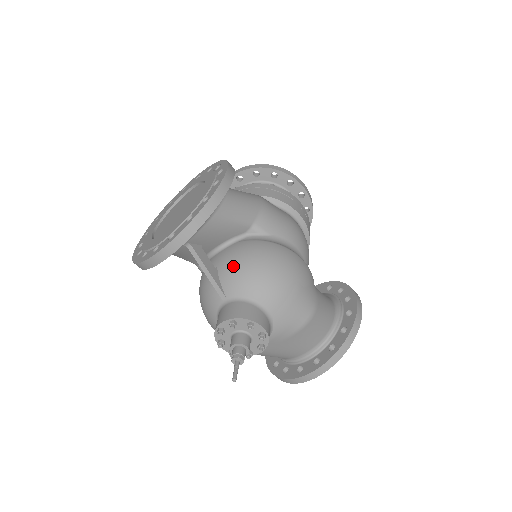
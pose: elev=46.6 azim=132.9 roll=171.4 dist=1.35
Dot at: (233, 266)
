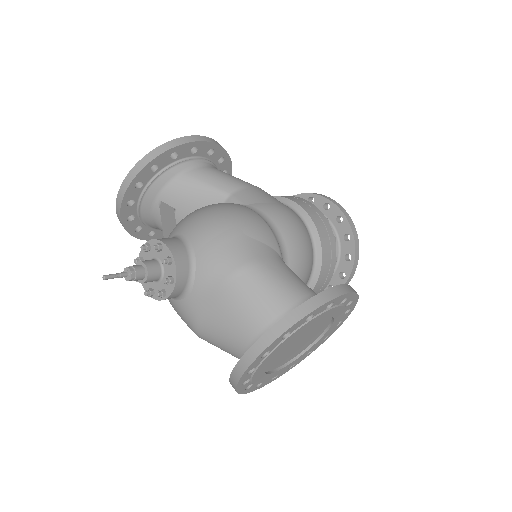
Dot at: (186, 216)
